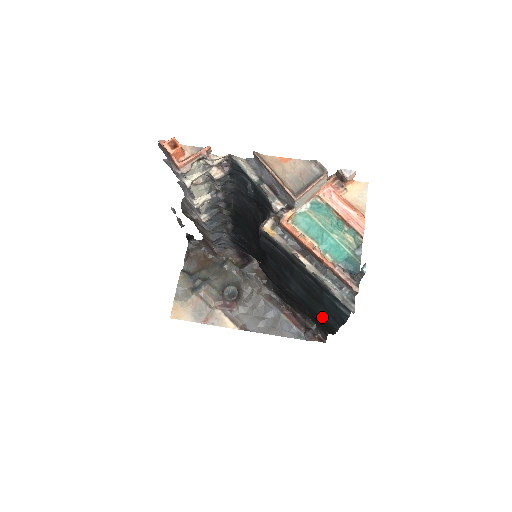
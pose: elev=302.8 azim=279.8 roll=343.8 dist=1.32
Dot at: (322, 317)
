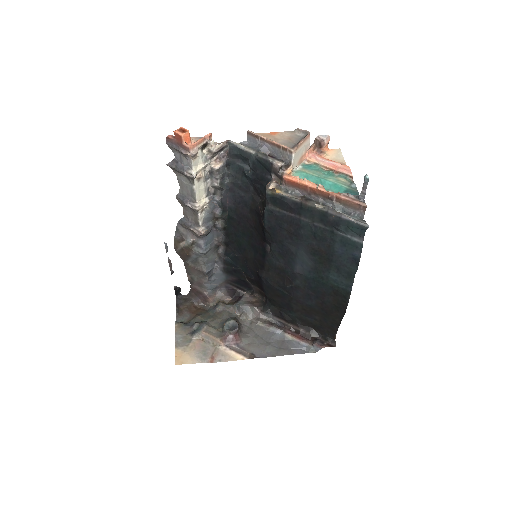
Dot at: (333, 287)
